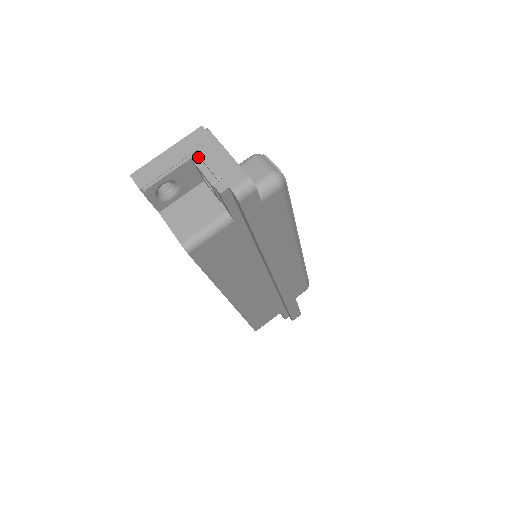
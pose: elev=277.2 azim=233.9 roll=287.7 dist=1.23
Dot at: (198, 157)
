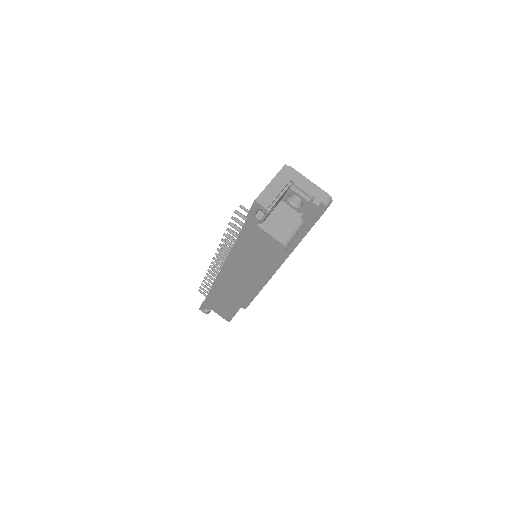
Dot at: (290, 185)
